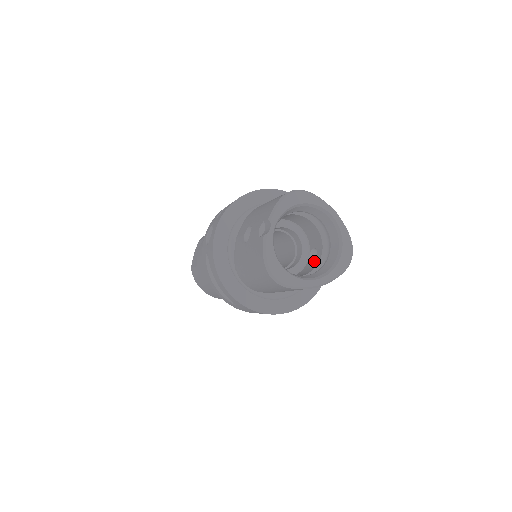
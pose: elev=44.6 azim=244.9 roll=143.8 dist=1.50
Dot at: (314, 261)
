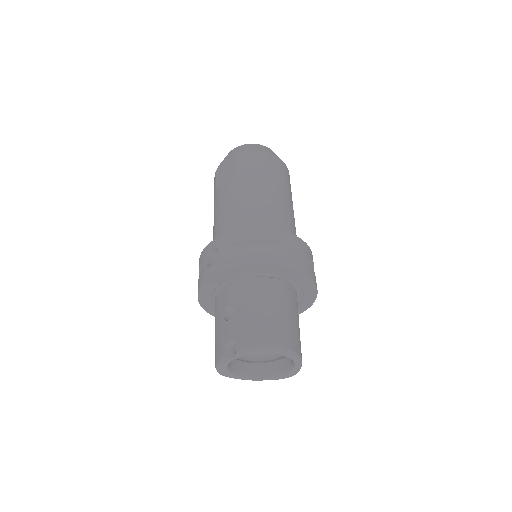
Dot at: occluded
